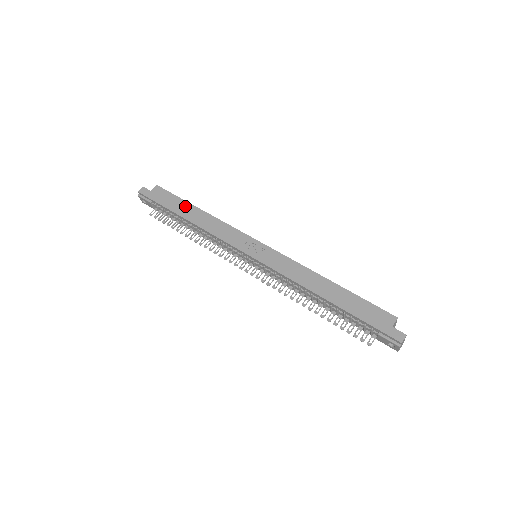
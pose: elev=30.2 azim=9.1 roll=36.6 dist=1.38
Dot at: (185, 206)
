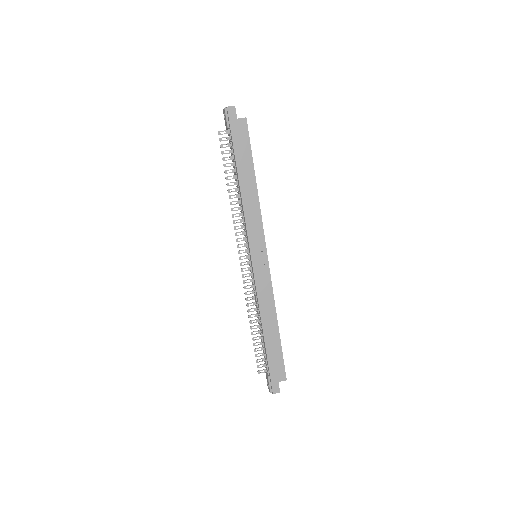
Dot at: (248, 166)
